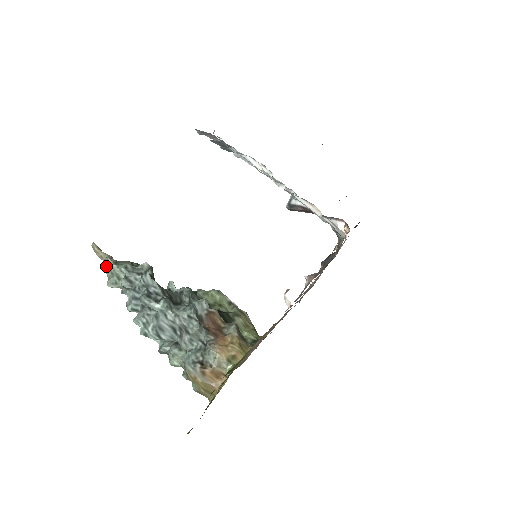
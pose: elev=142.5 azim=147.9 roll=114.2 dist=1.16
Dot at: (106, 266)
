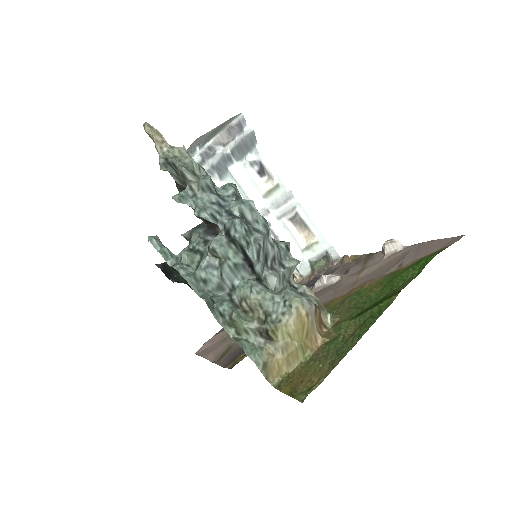
Dot at: (167, 155)
